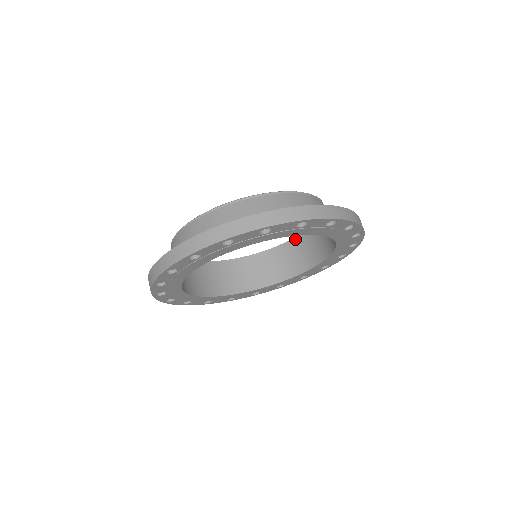
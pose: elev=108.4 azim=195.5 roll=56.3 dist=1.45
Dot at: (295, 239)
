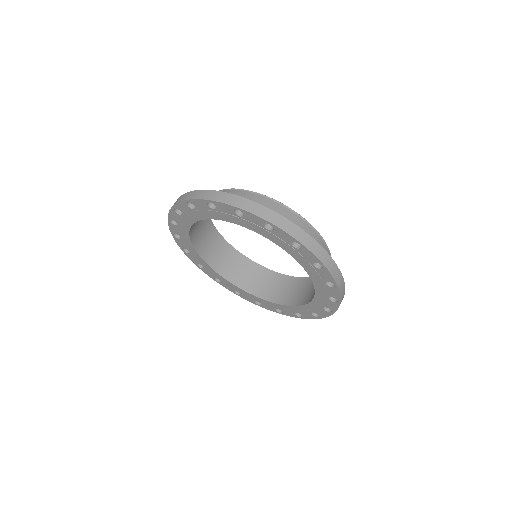
Dot at: occluded
